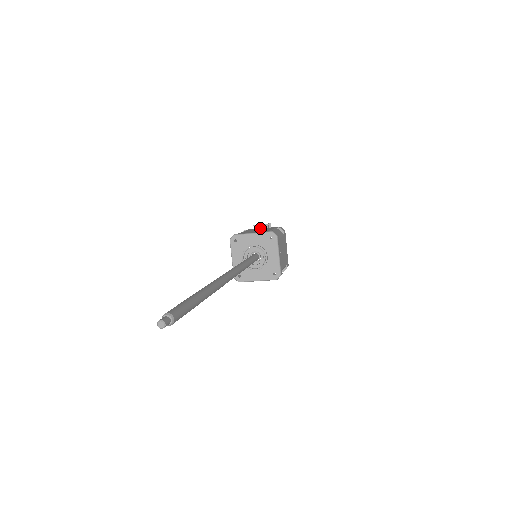
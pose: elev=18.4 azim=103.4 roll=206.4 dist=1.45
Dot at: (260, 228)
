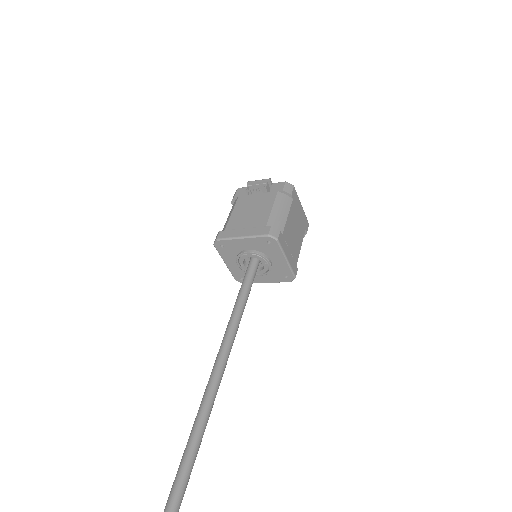
Dot at: (256, 191)
